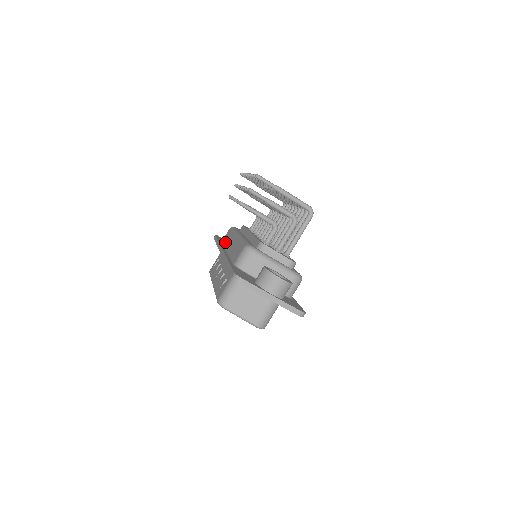
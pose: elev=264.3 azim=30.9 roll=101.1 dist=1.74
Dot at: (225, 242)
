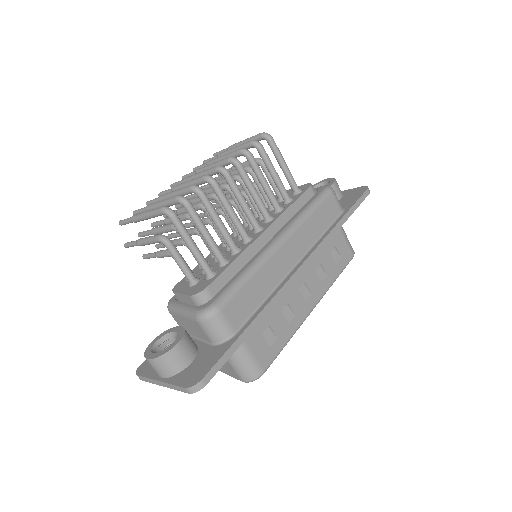
Dot at: occluded
